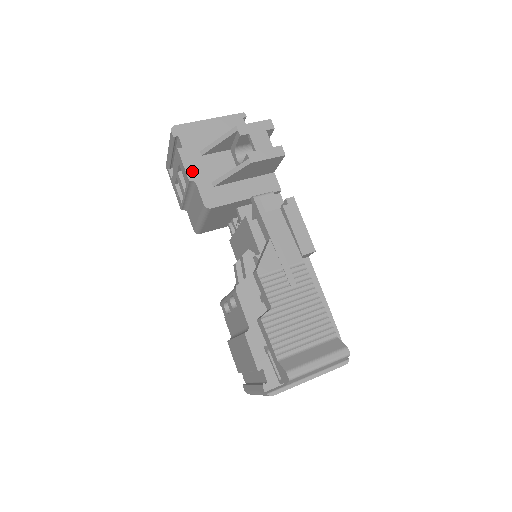
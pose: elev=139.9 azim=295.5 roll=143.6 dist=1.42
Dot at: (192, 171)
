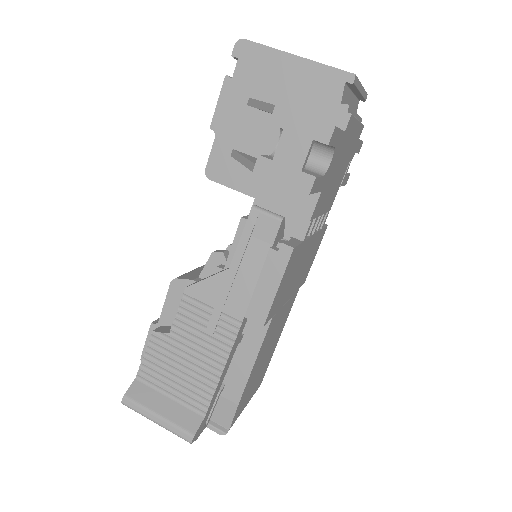
Dot at: (221, 118)
